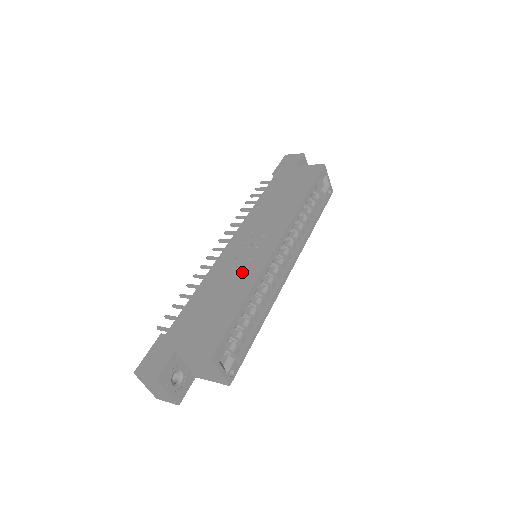
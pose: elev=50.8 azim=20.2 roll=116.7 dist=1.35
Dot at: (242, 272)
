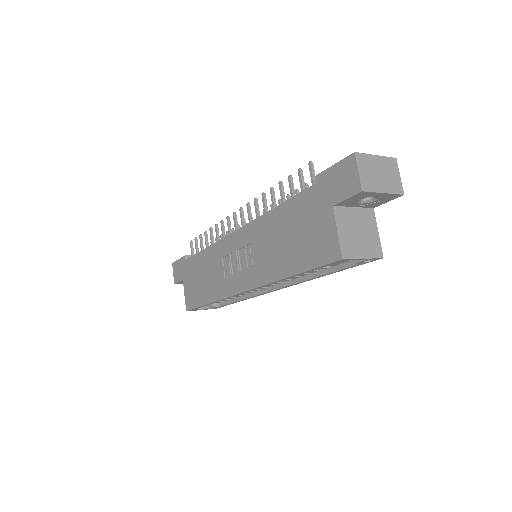
Dot at: (219, 280)
